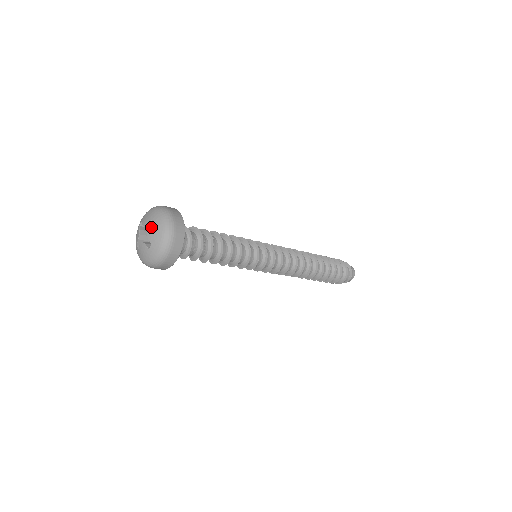
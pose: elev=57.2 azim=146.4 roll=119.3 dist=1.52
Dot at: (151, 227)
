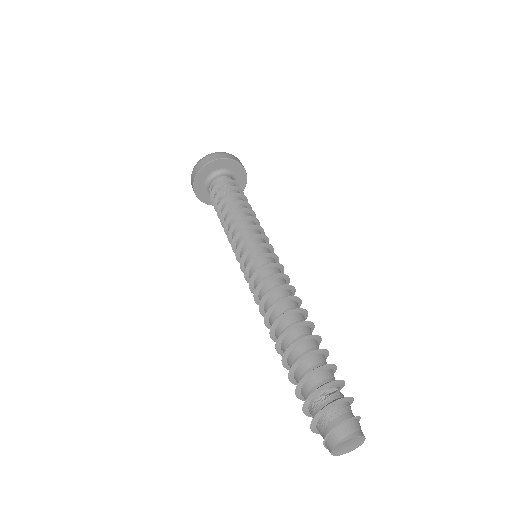
Dot at: occluded
